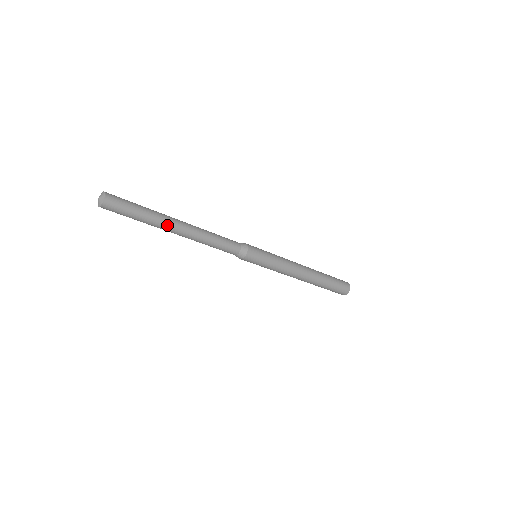
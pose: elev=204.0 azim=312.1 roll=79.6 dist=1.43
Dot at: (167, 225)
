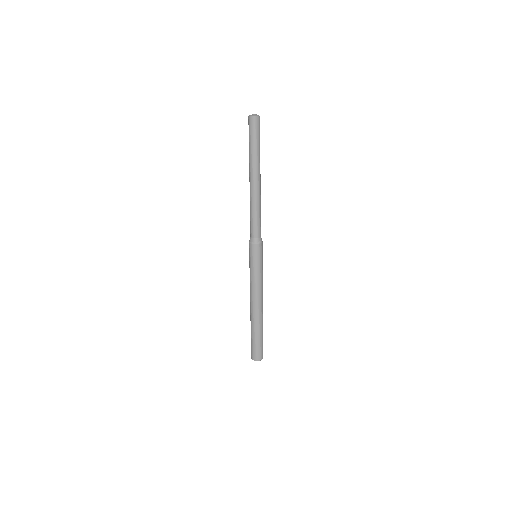
Dot at: occluded
